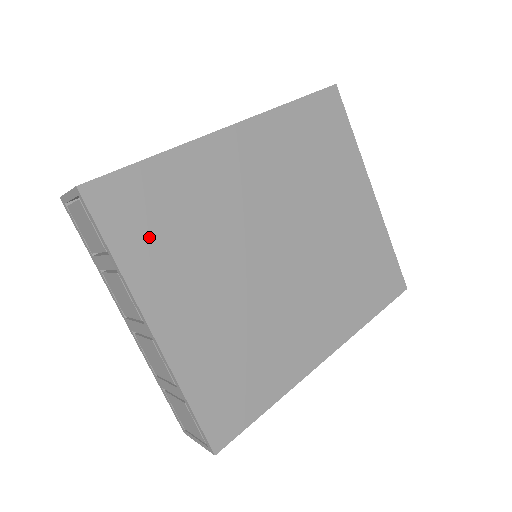
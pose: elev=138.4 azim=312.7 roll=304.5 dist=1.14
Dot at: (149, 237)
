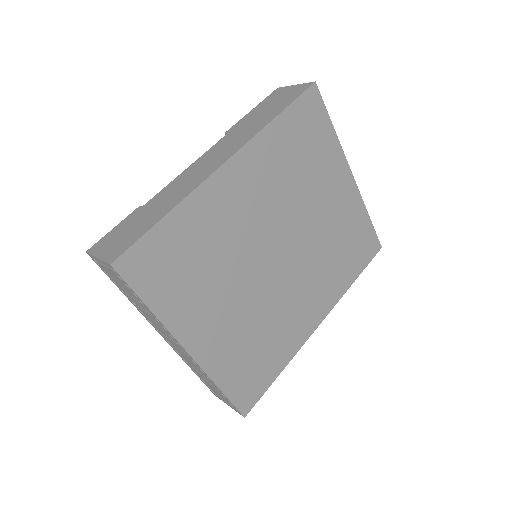
Dot at: (174, 283)
